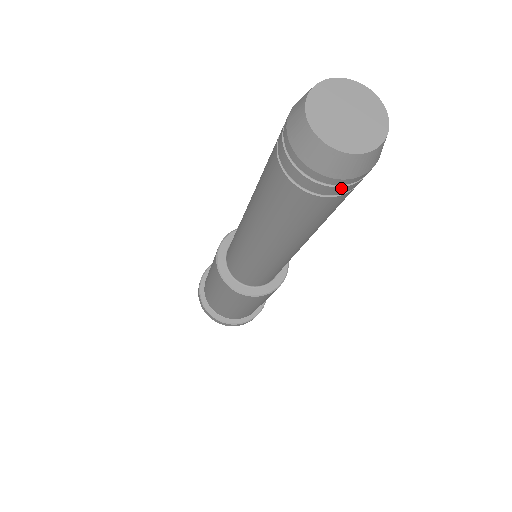
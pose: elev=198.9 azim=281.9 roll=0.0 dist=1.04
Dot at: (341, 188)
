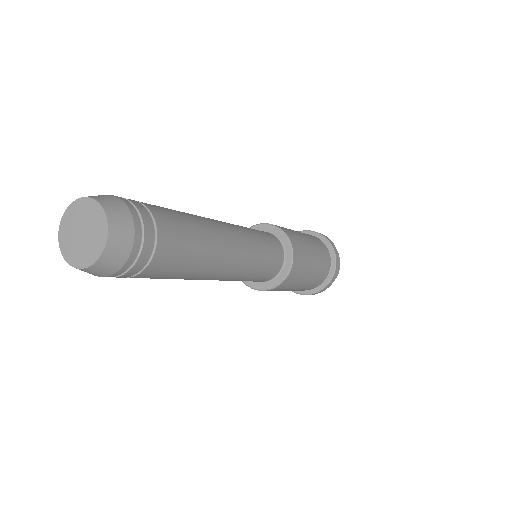
Dot at: (129, 272)
